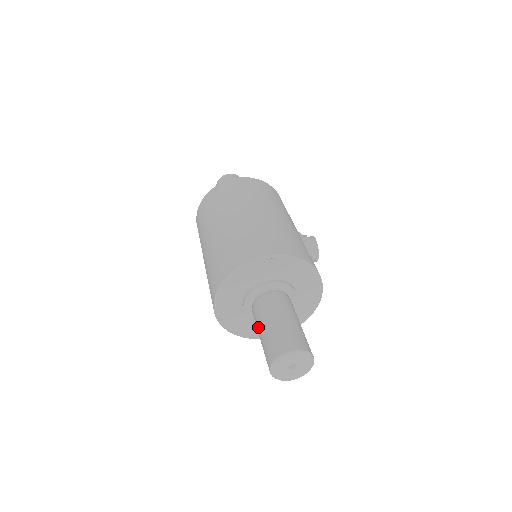
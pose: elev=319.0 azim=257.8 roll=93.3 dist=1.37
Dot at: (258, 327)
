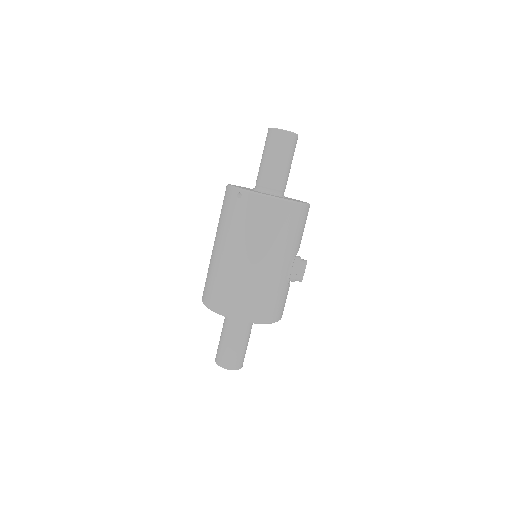
Dot at: (222, 330)
